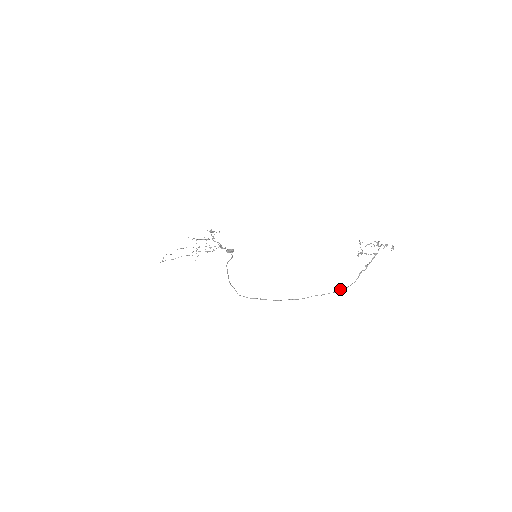
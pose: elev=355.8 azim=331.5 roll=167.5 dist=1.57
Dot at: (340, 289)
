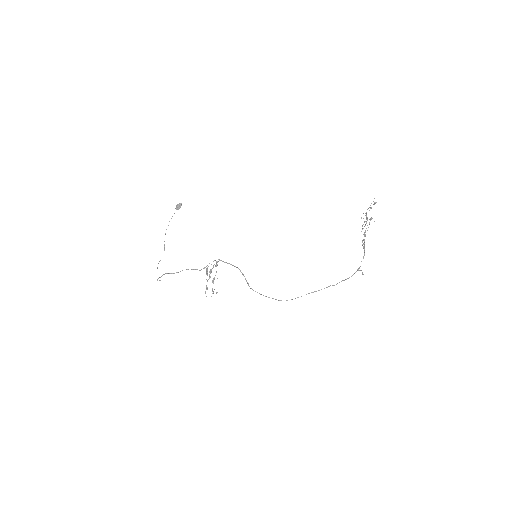
Dot at: occluded
